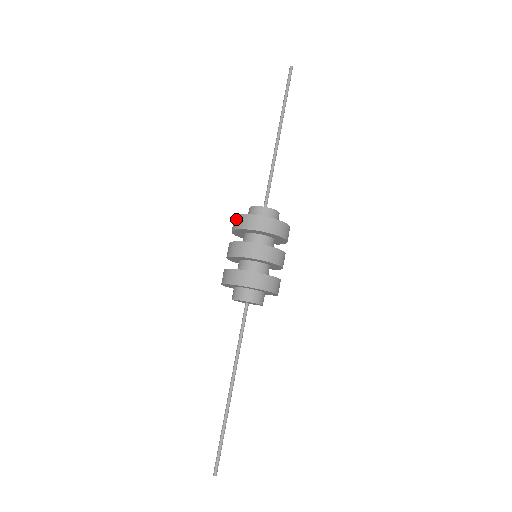
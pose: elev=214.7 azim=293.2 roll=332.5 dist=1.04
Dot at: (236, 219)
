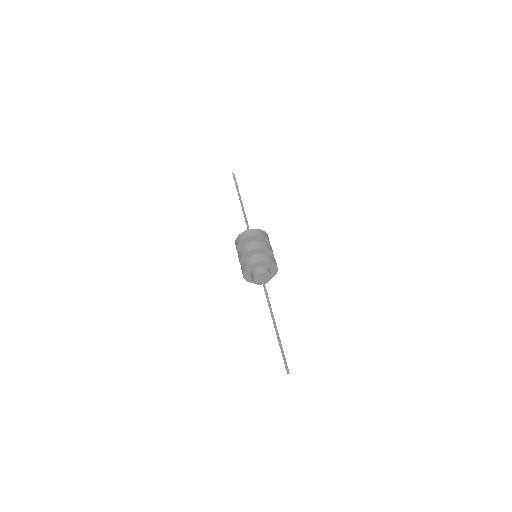
Dot at: (238, 238)
